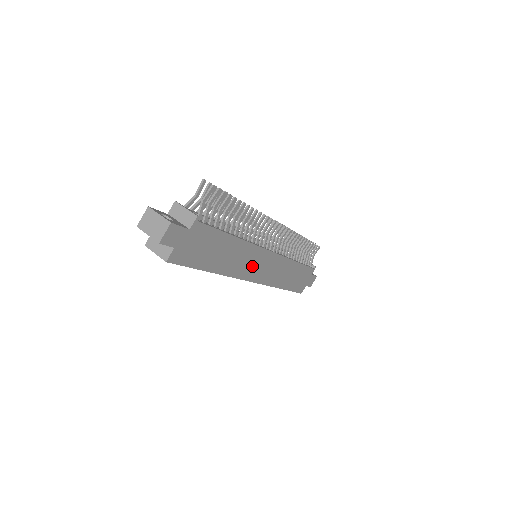
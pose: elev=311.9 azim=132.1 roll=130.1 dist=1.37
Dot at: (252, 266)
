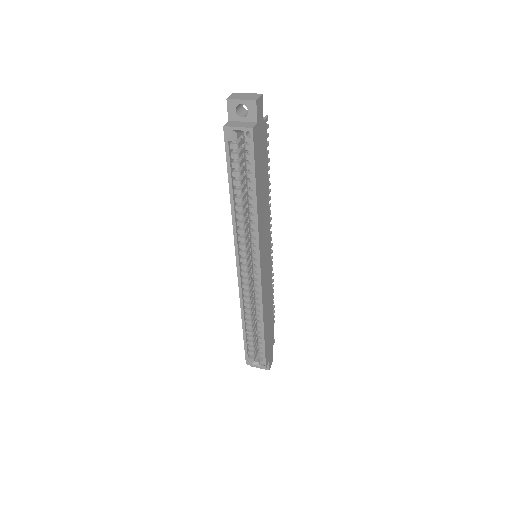
Dot at: (264, 246)
